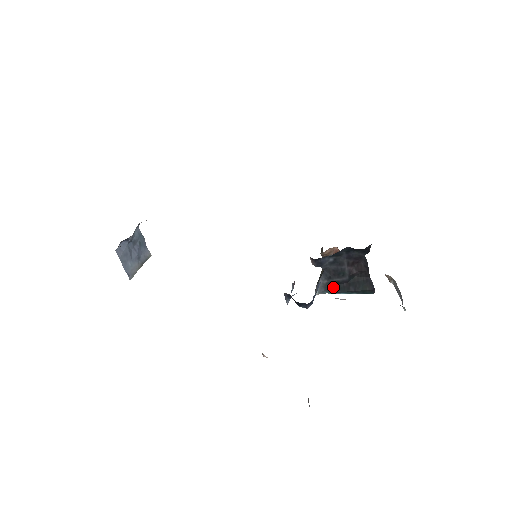
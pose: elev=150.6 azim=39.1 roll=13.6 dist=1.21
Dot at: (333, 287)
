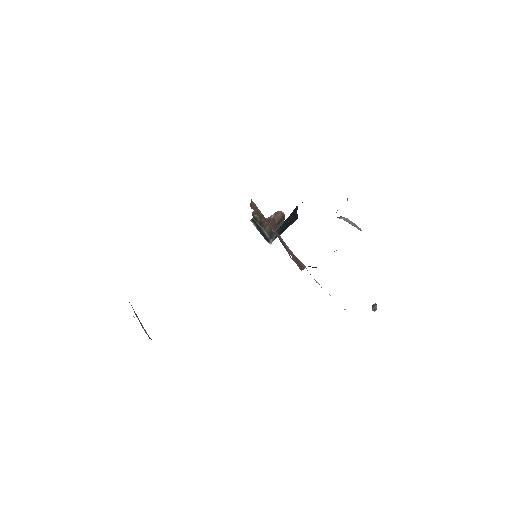
Dot at: (280, 233)
